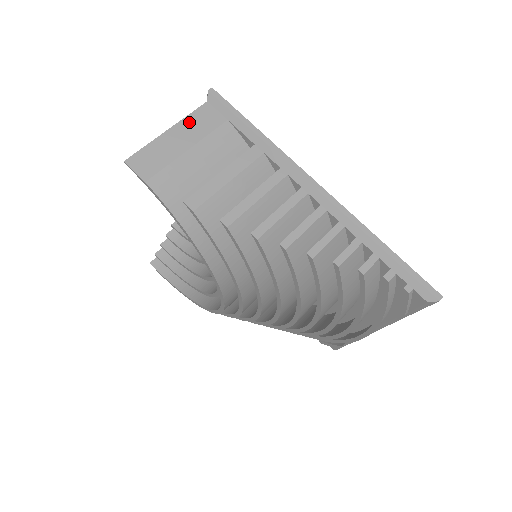
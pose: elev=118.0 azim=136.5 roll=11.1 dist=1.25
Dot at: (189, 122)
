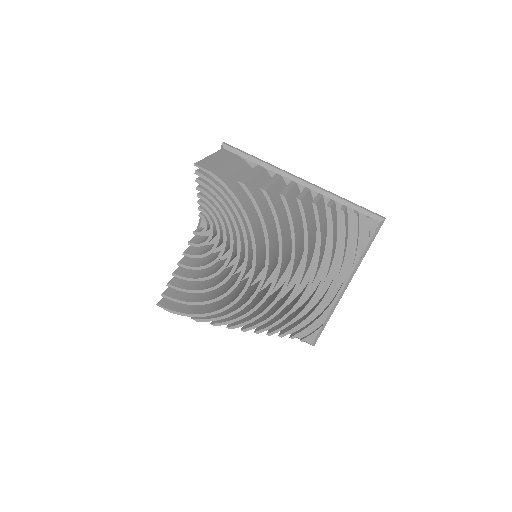
Dot at: (219, 154)
